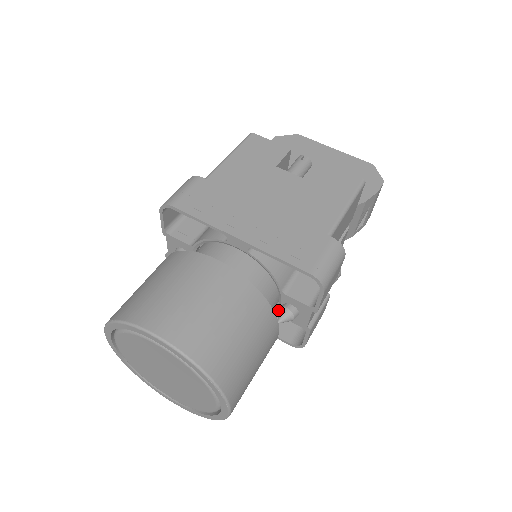
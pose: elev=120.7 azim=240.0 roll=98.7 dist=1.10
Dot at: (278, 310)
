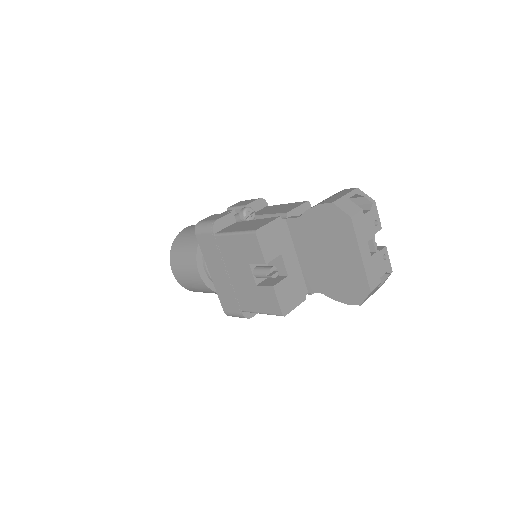
Dot at: occluded
